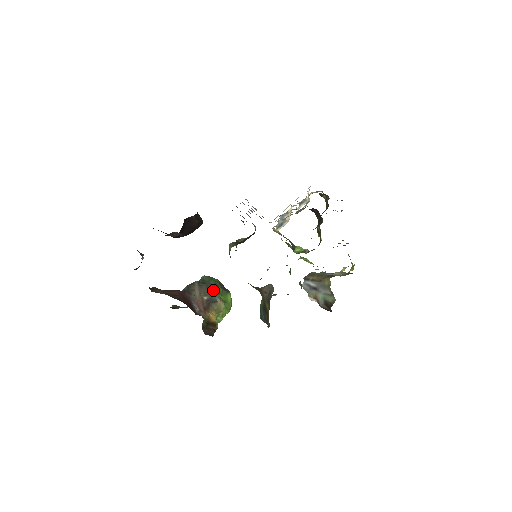
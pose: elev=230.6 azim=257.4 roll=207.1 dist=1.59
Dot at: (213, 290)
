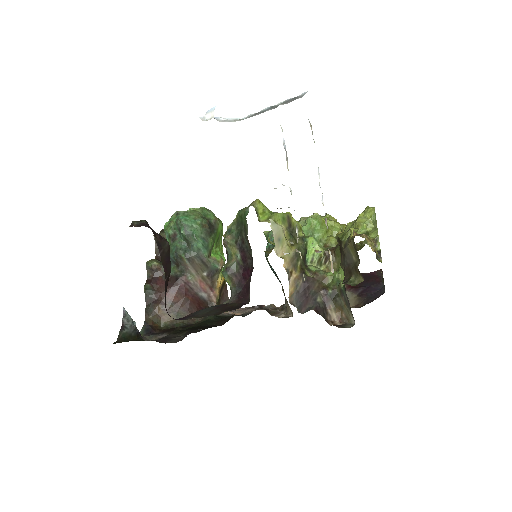
Dot at: (208, 260)
